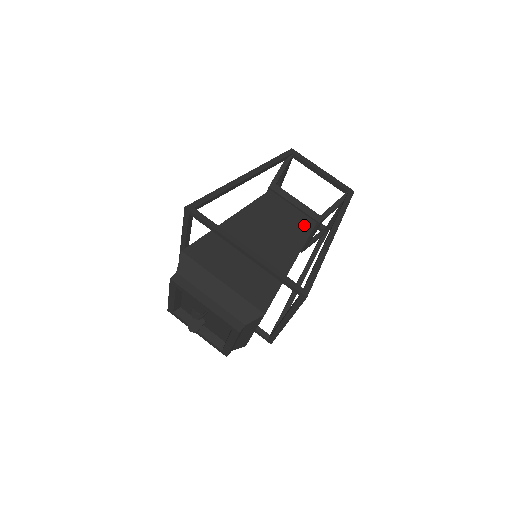
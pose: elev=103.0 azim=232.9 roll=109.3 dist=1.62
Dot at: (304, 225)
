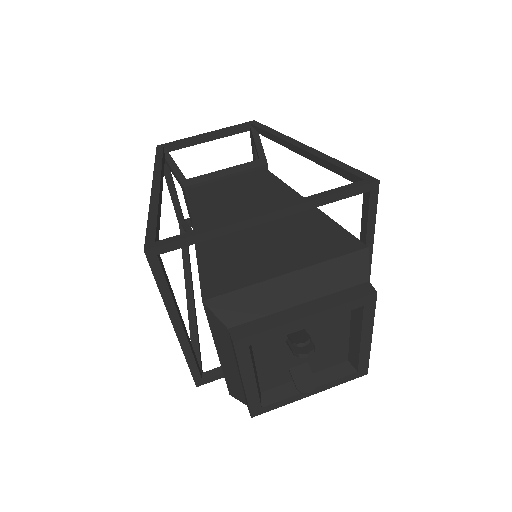
Dot at: (260, 177)
